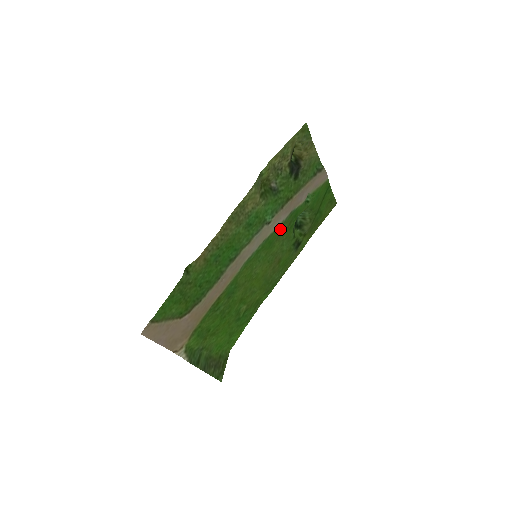
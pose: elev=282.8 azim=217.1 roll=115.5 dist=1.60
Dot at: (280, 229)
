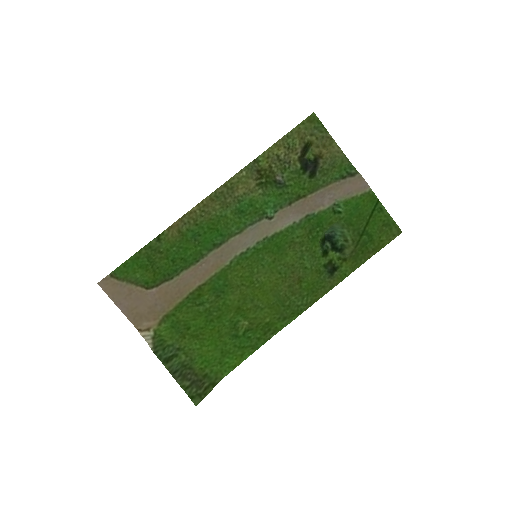
Dot at: (292, 233)
